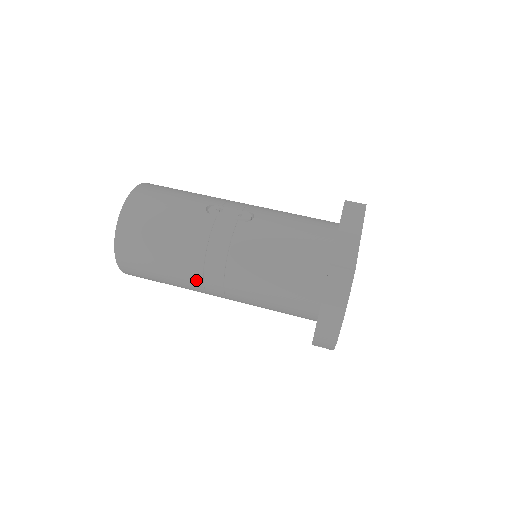
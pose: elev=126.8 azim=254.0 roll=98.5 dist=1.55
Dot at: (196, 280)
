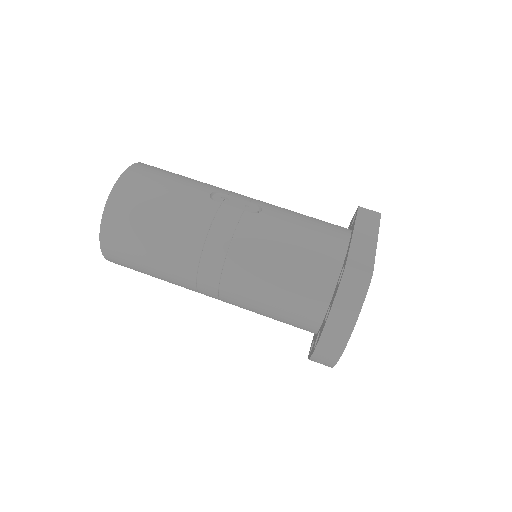
Dot at: (189, 272)
